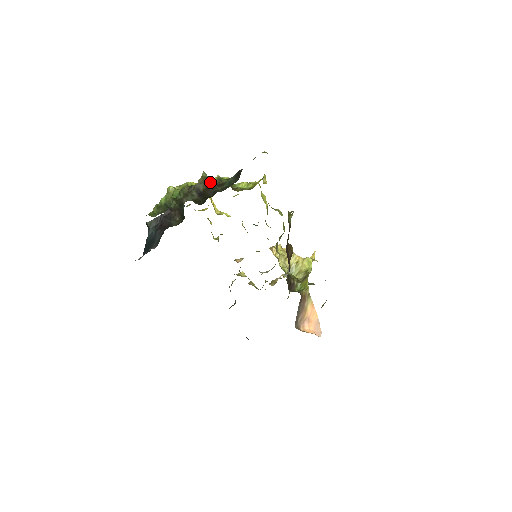
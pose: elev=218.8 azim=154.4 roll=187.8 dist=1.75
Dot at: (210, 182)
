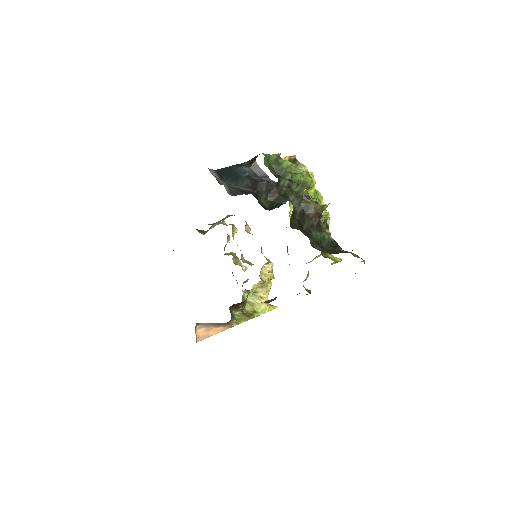
Dot at: (319, 218)
